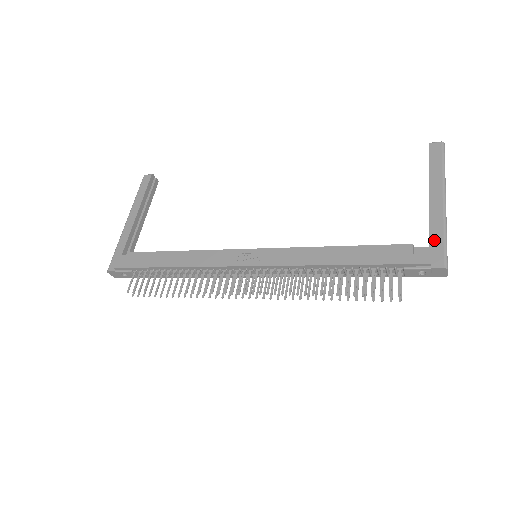
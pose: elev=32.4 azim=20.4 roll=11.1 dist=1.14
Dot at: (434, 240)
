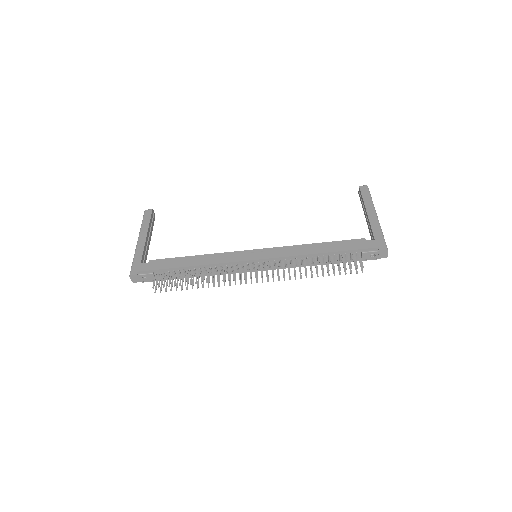
Dot at: (376, 236)
